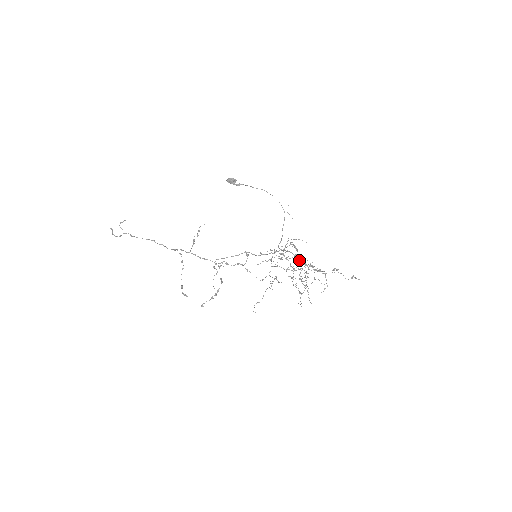
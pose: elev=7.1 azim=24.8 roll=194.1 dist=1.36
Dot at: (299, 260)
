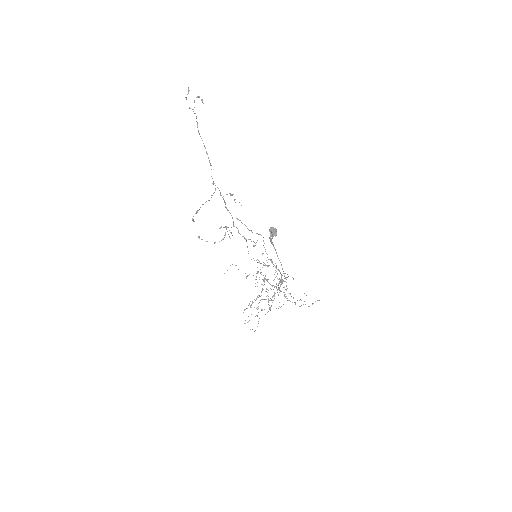
Dot at: occluded
